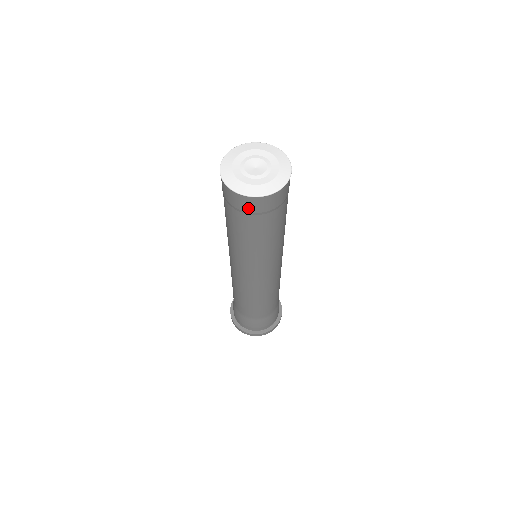
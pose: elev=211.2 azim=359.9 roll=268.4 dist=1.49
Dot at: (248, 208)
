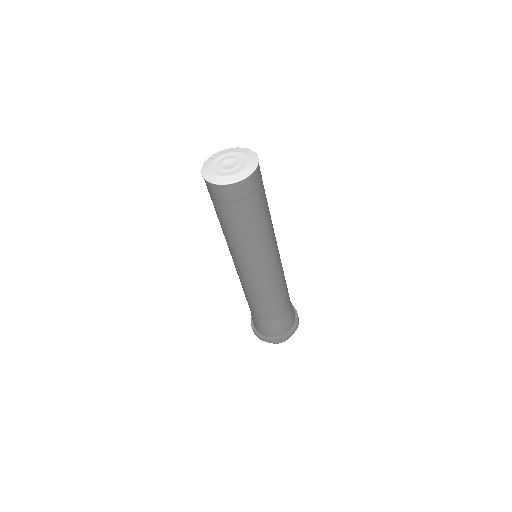
Dot at: (210, 191)
